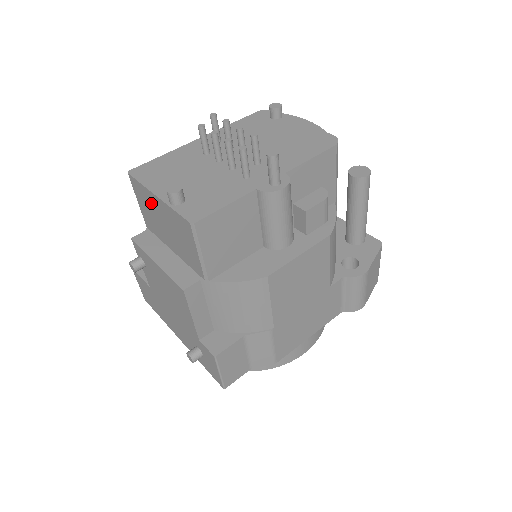
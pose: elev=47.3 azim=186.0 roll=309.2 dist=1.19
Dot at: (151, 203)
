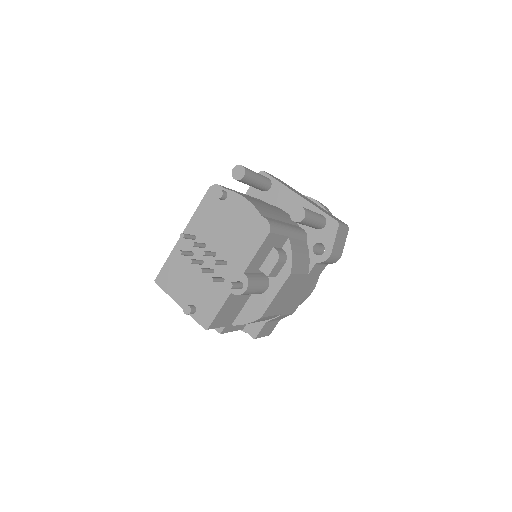
Dot at: occluded
